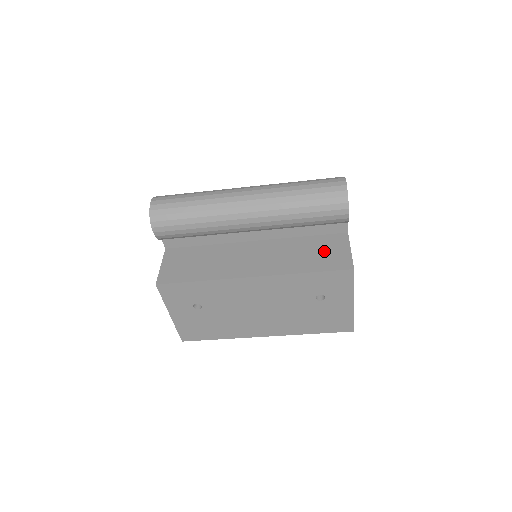
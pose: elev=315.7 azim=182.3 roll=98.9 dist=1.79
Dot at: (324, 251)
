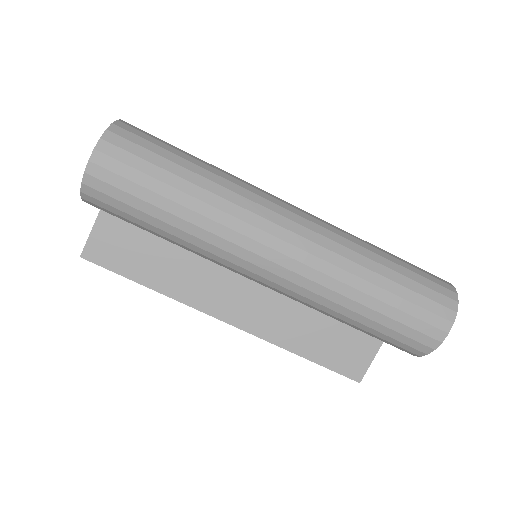
Dot at: (345, 332)
